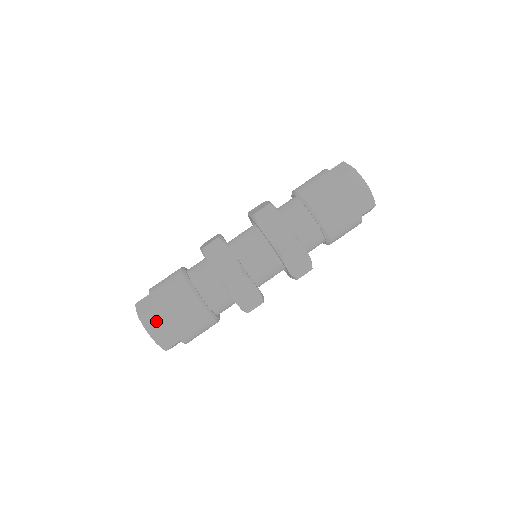
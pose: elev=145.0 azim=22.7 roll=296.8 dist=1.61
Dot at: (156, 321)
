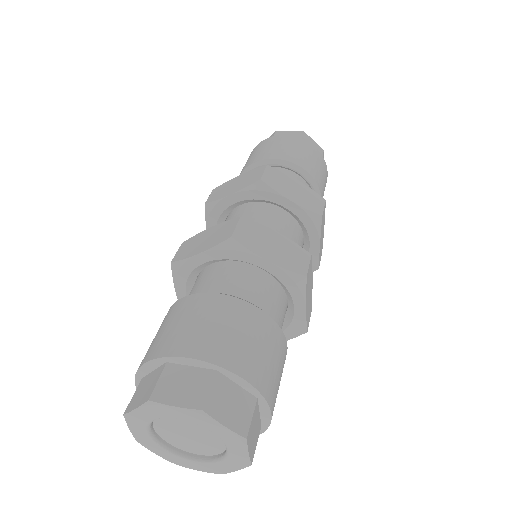
Dot at: (234, 398)
